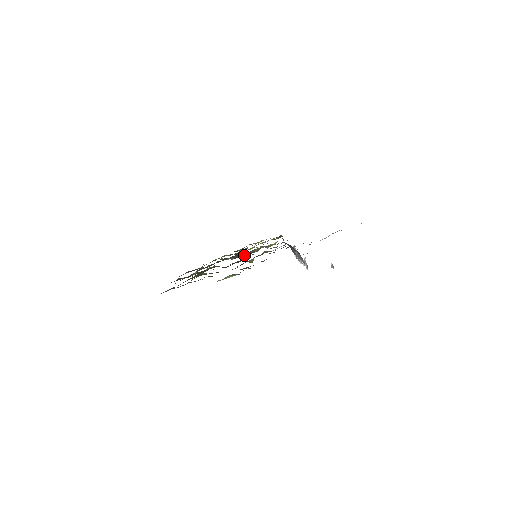
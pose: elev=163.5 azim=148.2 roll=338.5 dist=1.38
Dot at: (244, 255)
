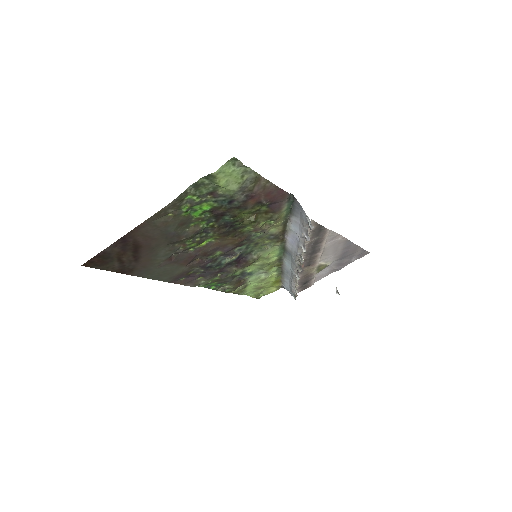
Dot at: (244, 249)
